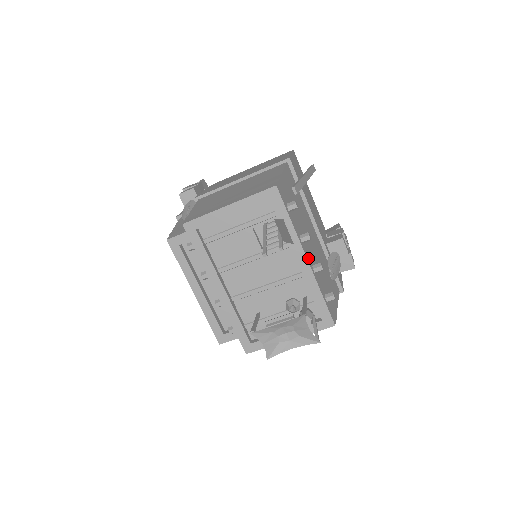
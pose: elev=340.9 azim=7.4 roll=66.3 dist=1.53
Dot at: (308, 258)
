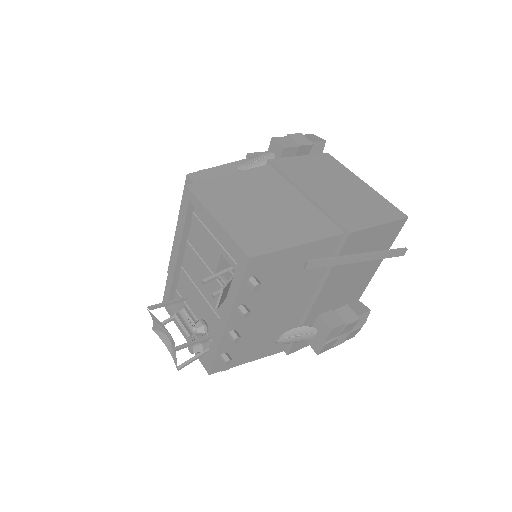
Dot at: (232, 323)
